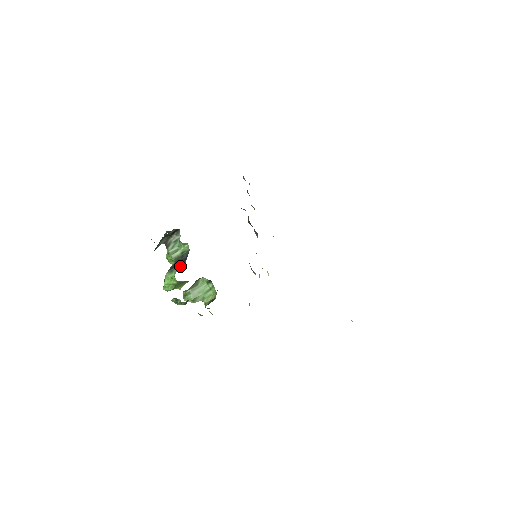
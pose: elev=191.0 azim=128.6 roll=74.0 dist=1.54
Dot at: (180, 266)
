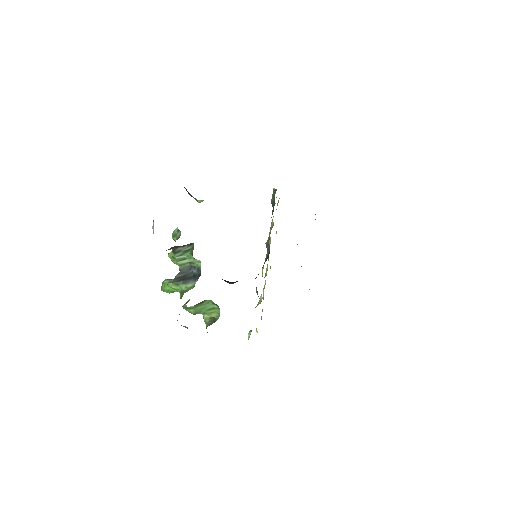
Dot at: (189, 284)
